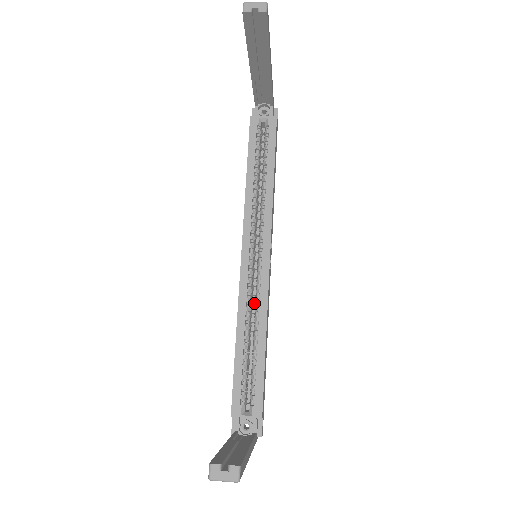
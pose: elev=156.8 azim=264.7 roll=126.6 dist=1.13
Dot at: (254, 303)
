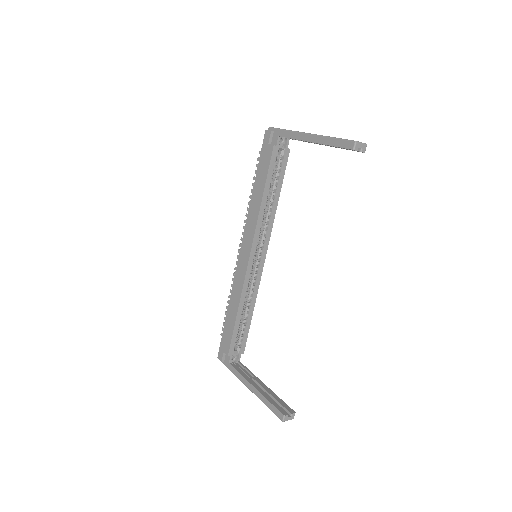
Dot at: occluded
